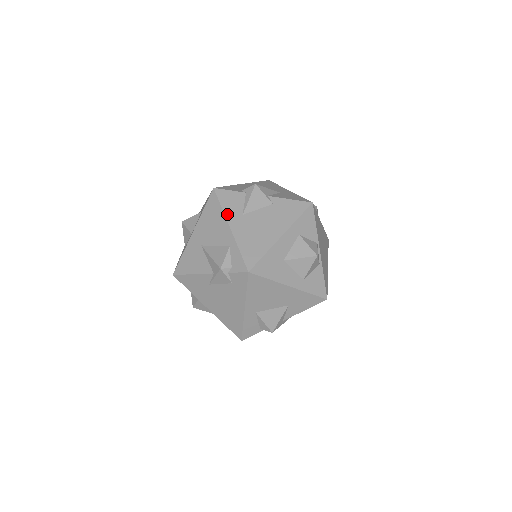
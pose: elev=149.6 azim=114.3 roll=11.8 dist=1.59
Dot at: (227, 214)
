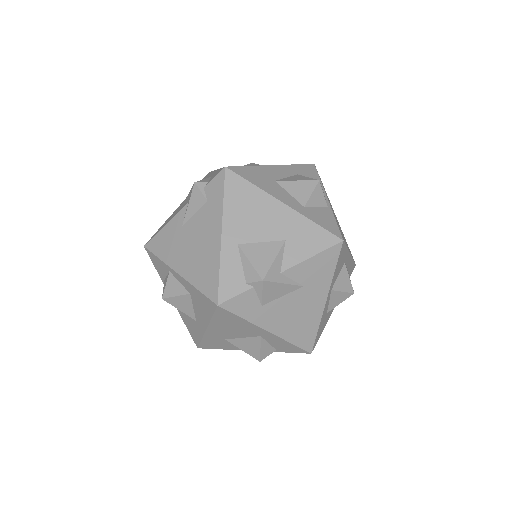
Dot at: occluded
